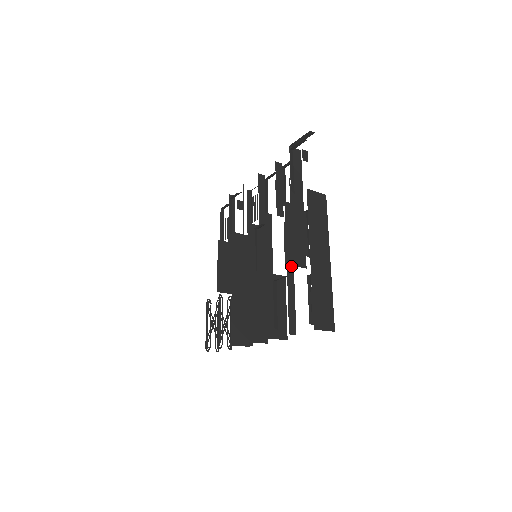
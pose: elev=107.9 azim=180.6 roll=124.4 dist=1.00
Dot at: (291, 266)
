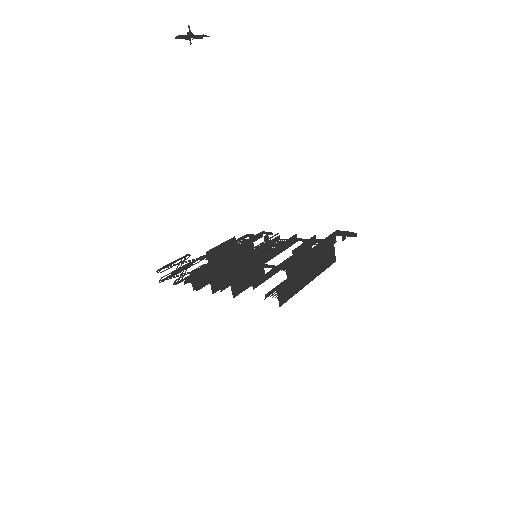
Dot at: (285, 265)
